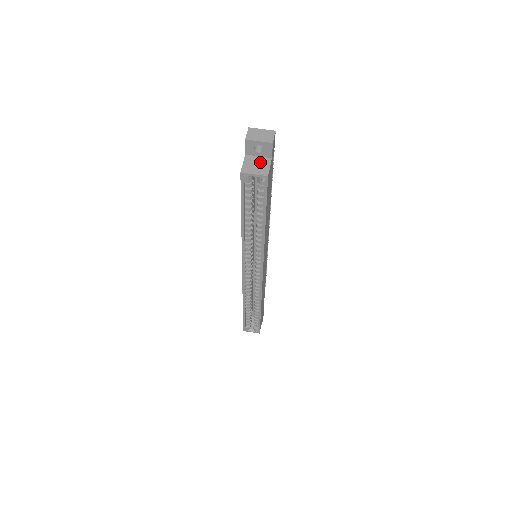
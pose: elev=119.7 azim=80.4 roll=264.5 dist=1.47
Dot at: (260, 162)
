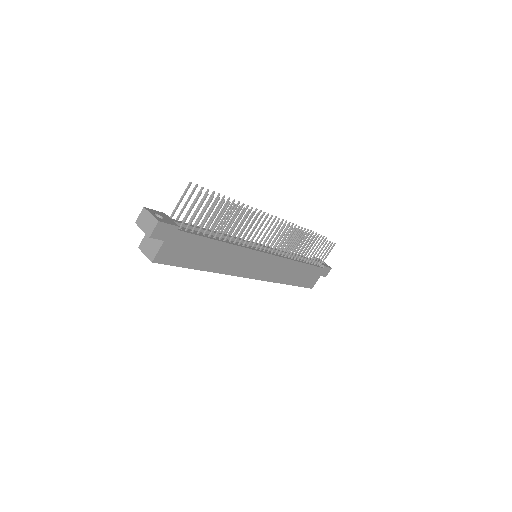
Dot at: (154, 242)
